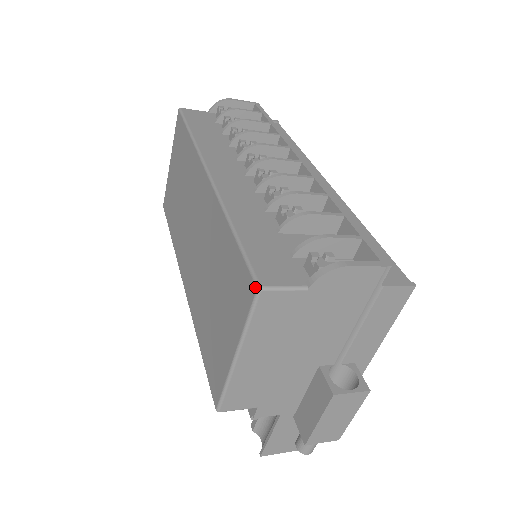
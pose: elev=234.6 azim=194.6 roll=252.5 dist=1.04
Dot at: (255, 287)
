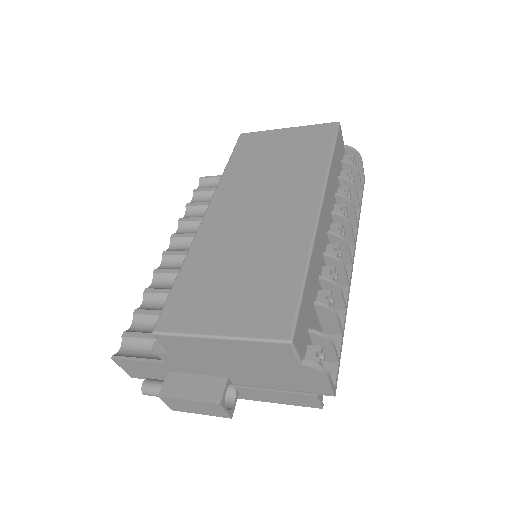
Dot at: (289, 337)
